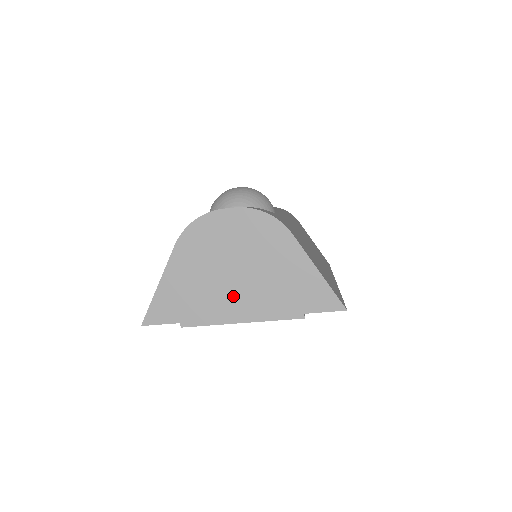
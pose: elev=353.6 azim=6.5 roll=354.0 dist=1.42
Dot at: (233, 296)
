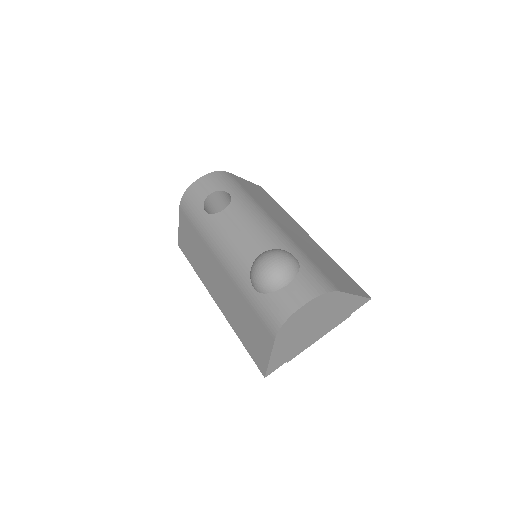
Dot at: (313, 334)
